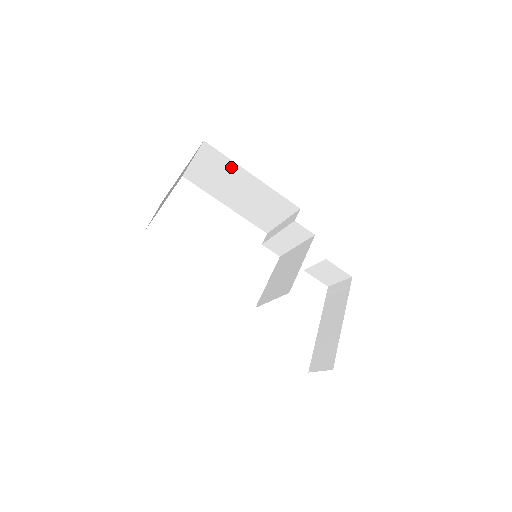
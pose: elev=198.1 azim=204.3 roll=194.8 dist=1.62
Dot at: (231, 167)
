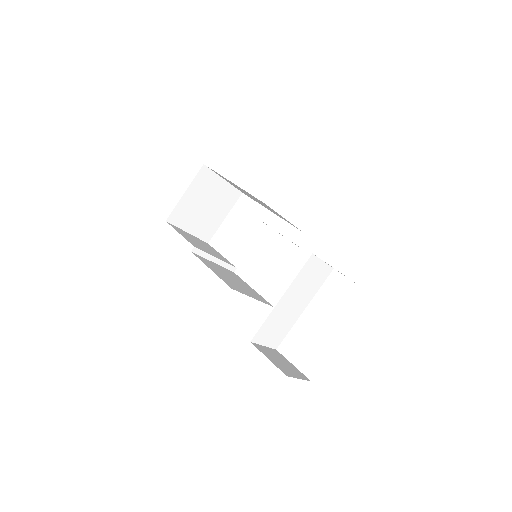
Dot at: (226, 179)
